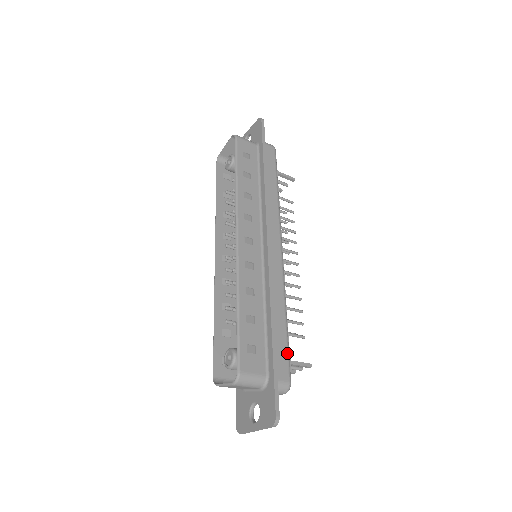
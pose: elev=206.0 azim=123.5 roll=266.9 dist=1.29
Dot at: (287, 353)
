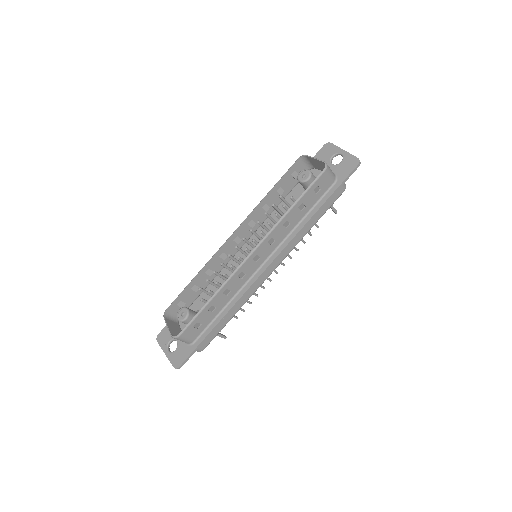
Dot at: (216, 335)
